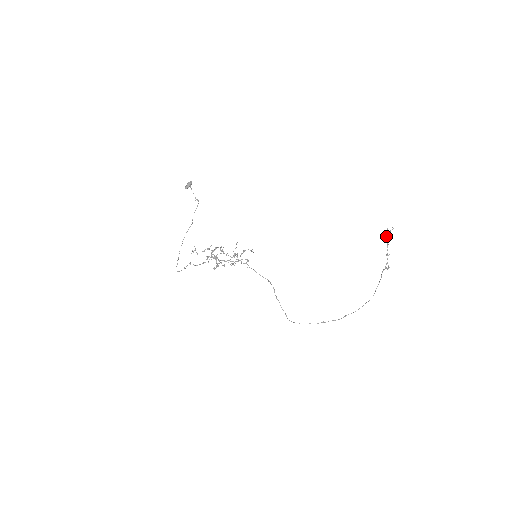
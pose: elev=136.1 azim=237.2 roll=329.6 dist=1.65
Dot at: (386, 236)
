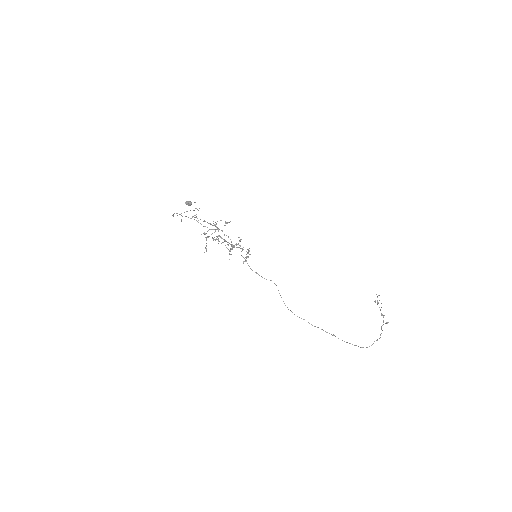
Dot at: (377, 301)
